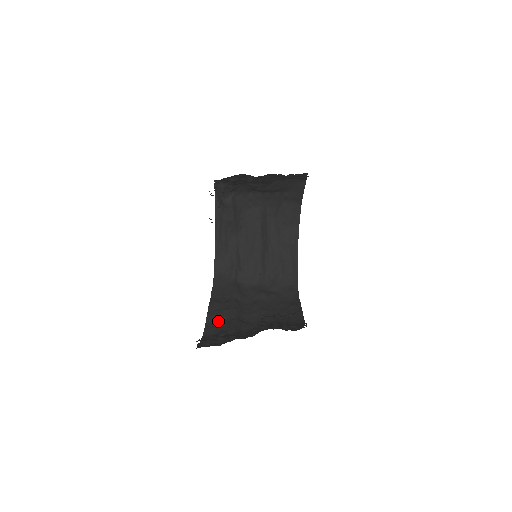
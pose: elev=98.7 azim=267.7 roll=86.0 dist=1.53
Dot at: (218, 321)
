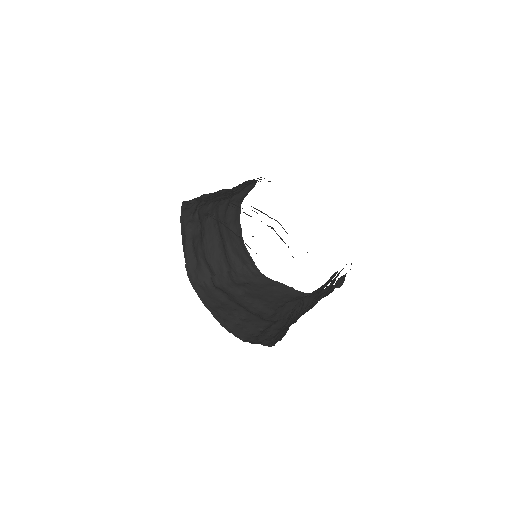
Dot at: (240, 322)
